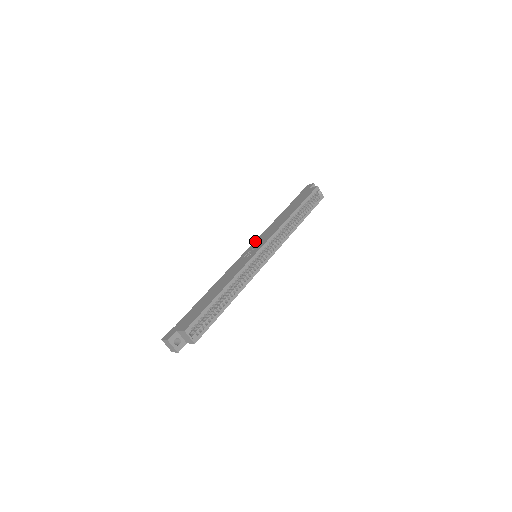
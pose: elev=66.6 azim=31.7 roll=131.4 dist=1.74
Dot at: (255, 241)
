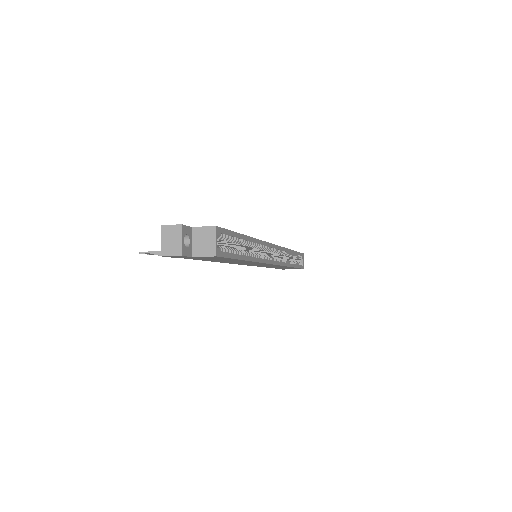
Dot at: occluded
